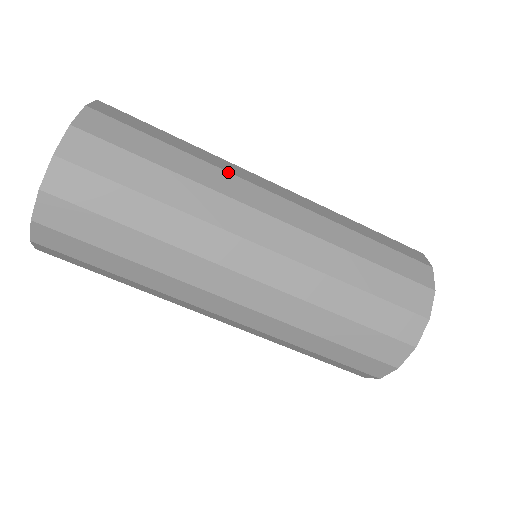
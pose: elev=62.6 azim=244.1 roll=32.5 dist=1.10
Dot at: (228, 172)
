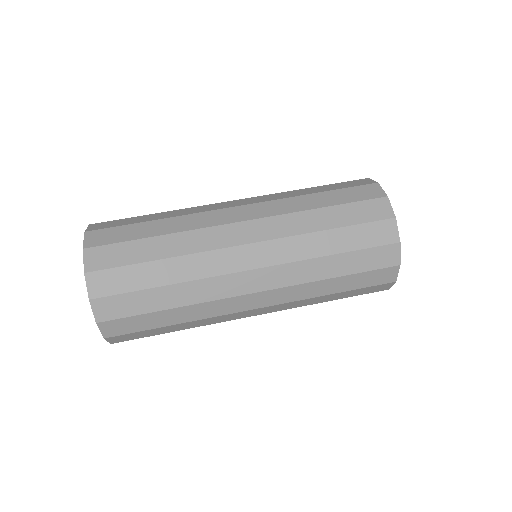
Dot at: occluded
